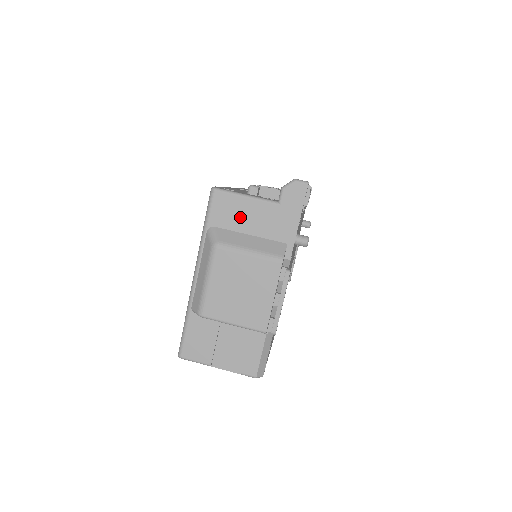
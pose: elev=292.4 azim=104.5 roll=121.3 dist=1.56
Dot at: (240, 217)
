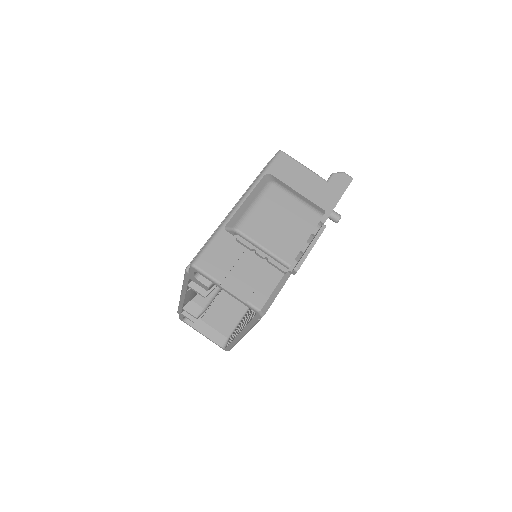
Dot at: (295, 177)
